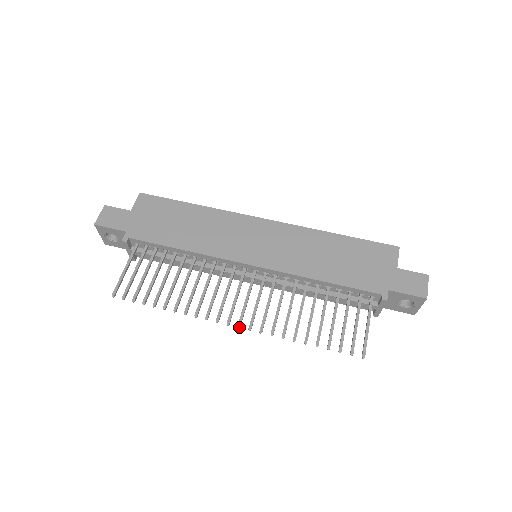
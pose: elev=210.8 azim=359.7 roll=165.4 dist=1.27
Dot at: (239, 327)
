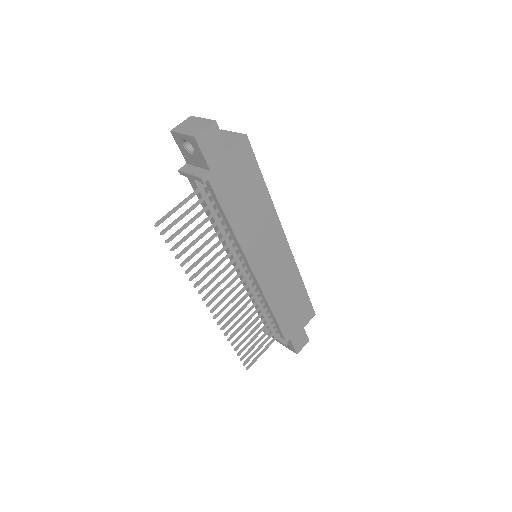
Dot at: occluded
